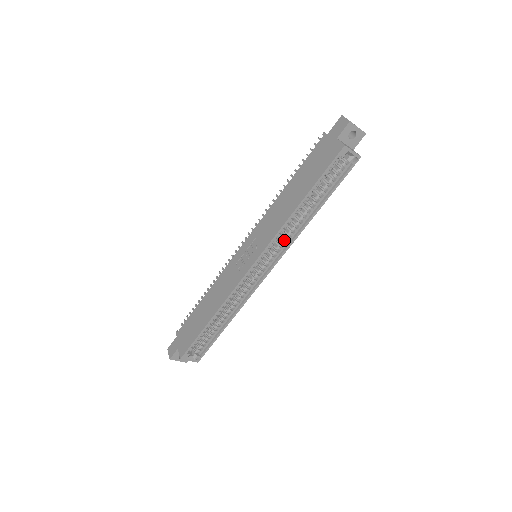
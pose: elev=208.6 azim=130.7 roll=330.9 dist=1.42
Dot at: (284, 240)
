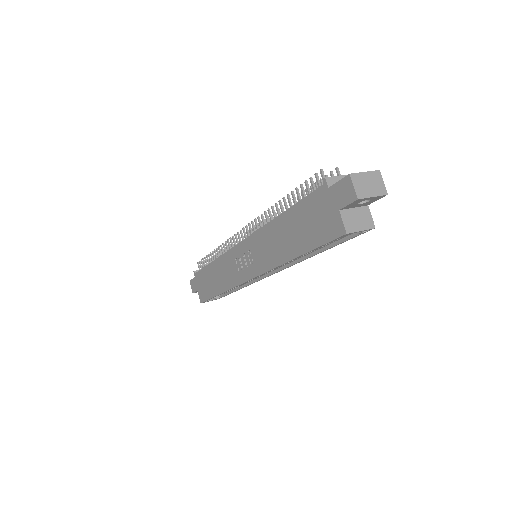
Dot at: occluded
